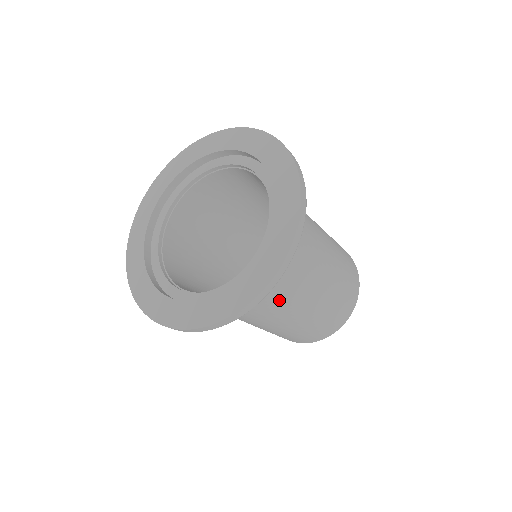
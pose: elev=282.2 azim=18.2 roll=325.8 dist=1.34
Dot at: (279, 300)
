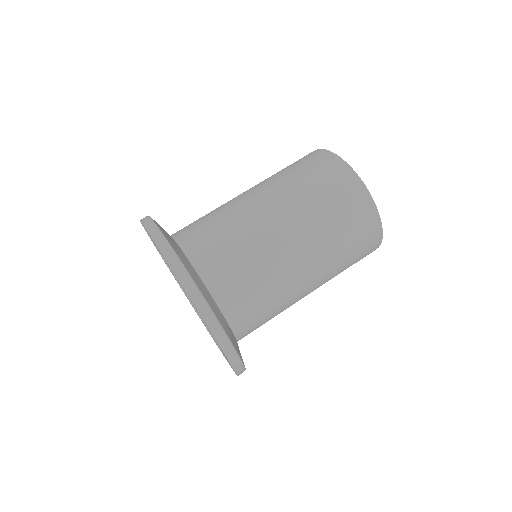
Dot at: (269, 279)
